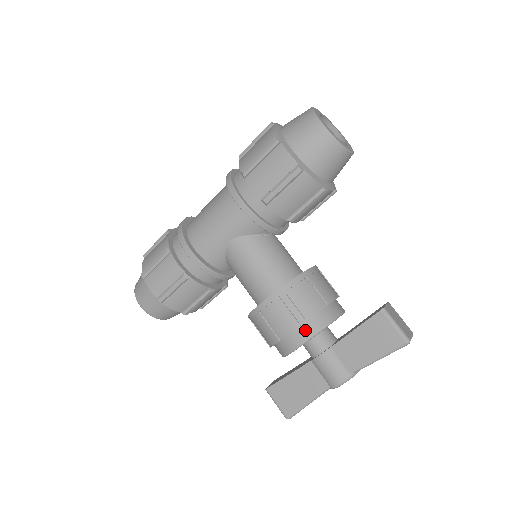
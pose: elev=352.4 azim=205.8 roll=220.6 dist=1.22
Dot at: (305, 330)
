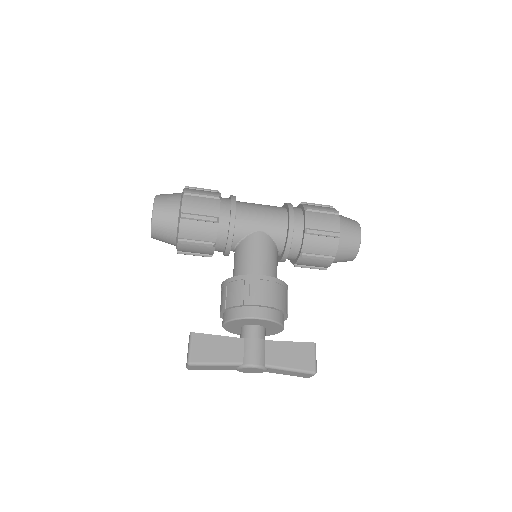
Dot at: (269, 312)
